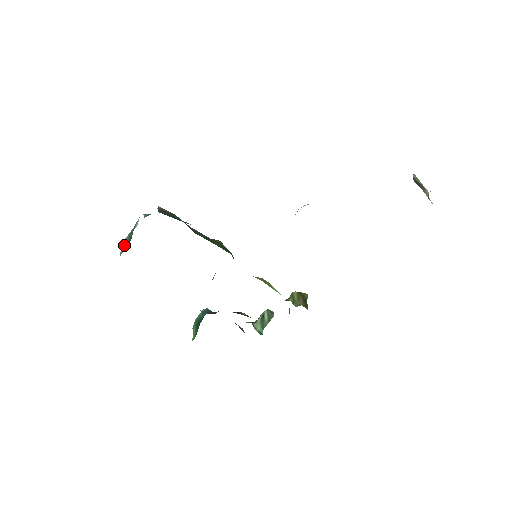
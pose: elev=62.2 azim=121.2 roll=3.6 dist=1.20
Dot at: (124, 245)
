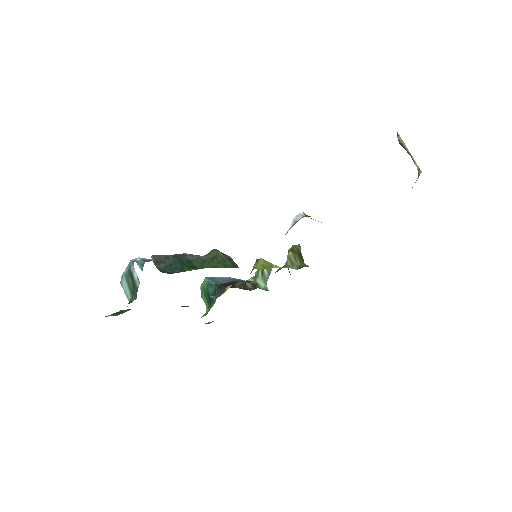
Dot at: (127, 289)
